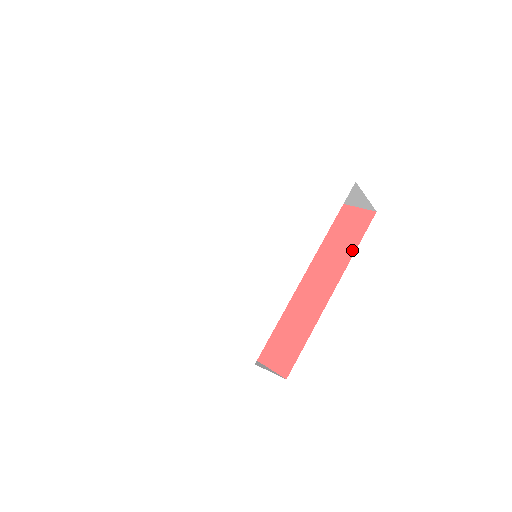
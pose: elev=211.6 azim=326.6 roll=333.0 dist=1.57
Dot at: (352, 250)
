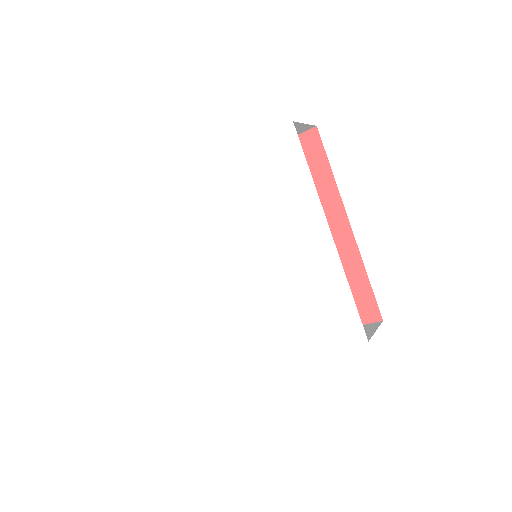
Dot at: (329, 176)
